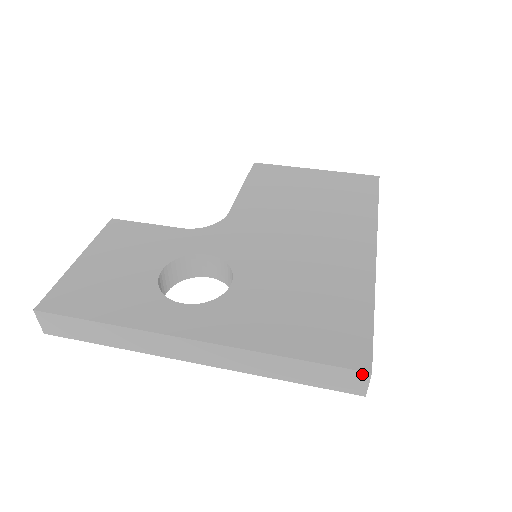
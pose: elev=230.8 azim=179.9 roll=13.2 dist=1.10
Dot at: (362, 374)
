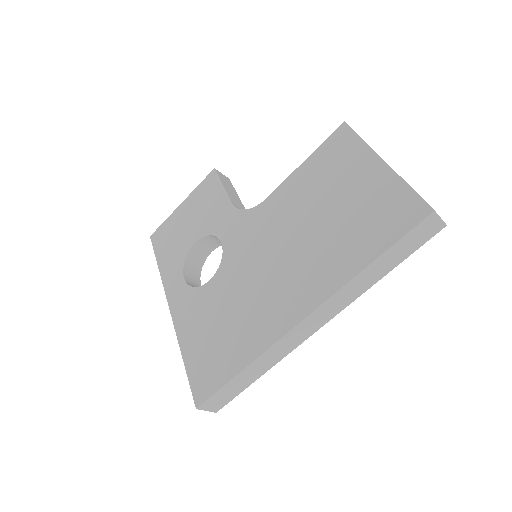
Dot at: (197, 404)
